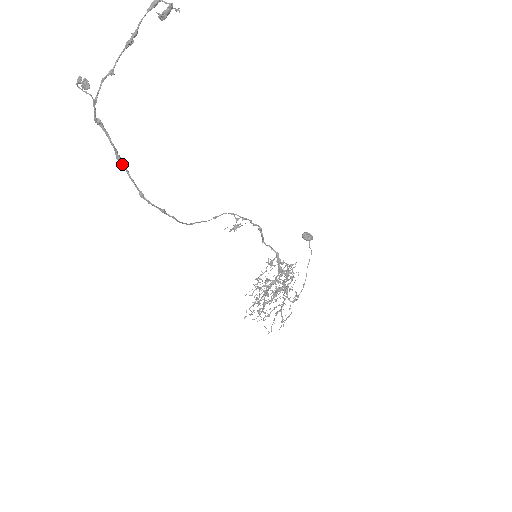
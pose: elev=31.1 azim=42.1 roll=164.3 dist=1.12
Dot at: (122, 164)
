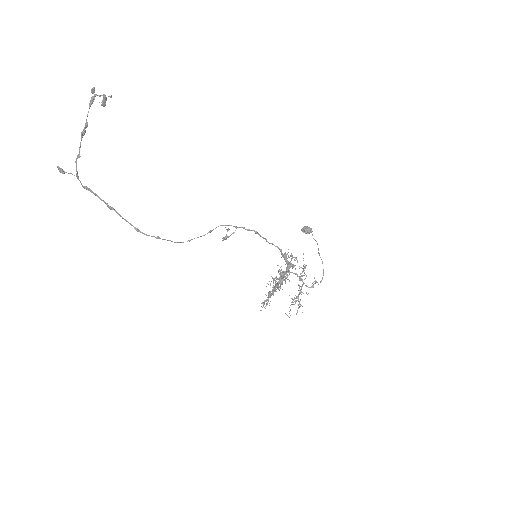
Dot at: (115, 211)
